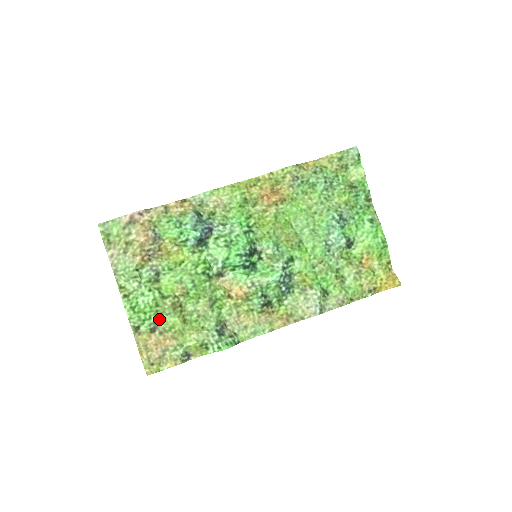
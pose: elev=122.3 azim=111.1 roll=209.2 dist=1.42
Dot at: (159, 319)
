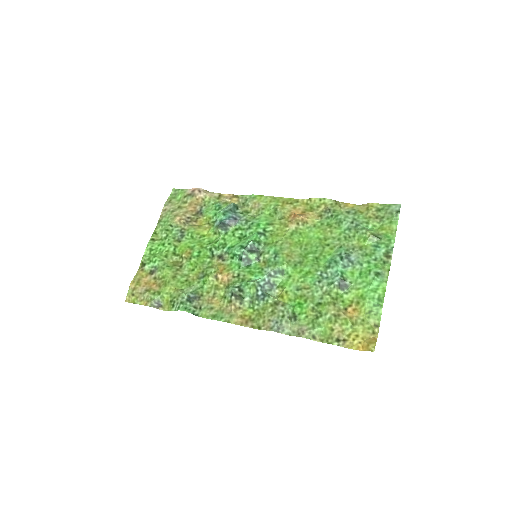
Dot at: (160, 266)
